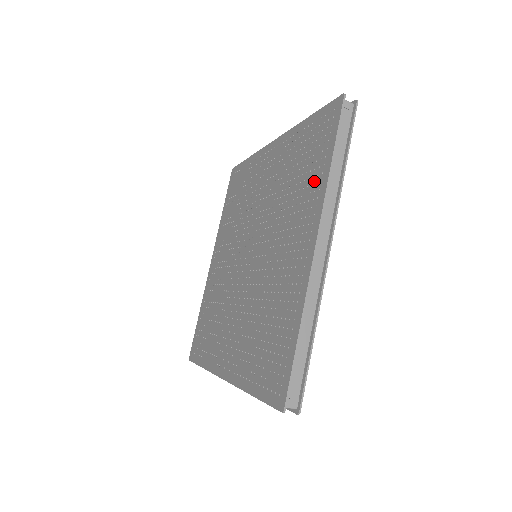
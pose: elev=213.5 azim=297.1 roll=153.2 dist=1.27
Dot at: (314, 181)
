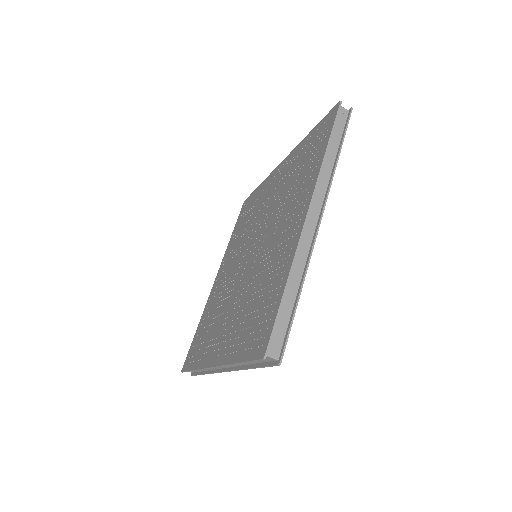
Dot at: (311, 169)
